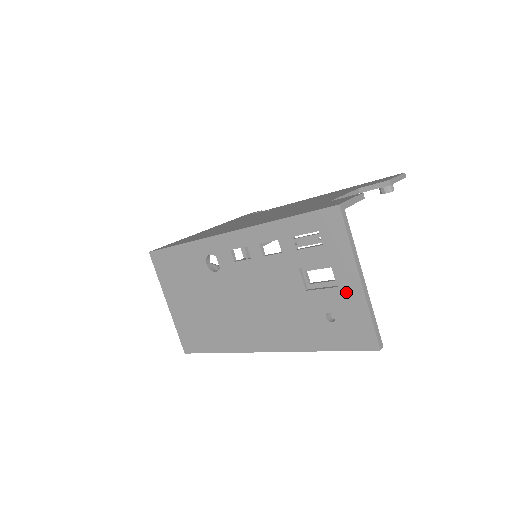
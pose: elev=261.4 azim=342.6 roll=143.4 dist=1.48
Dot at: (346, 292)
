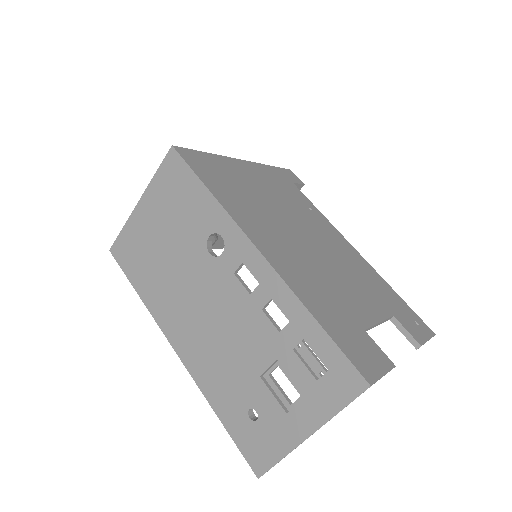
Dot at: (287, 424)
